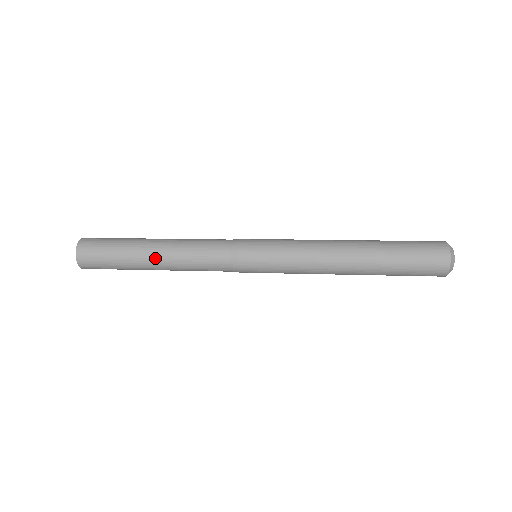
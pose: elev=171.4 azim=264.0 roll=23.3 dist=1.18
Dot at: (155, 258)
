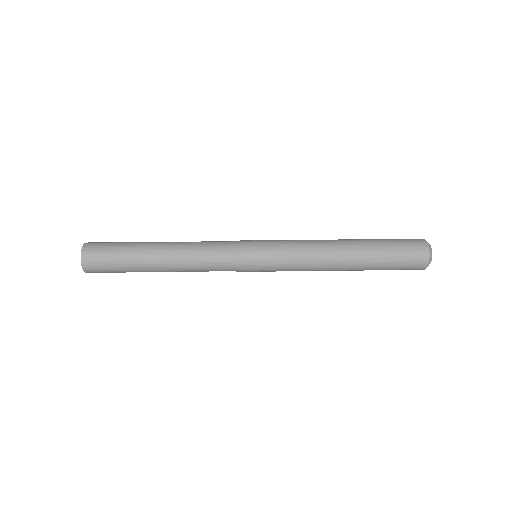
Dot at: (161, 249)
